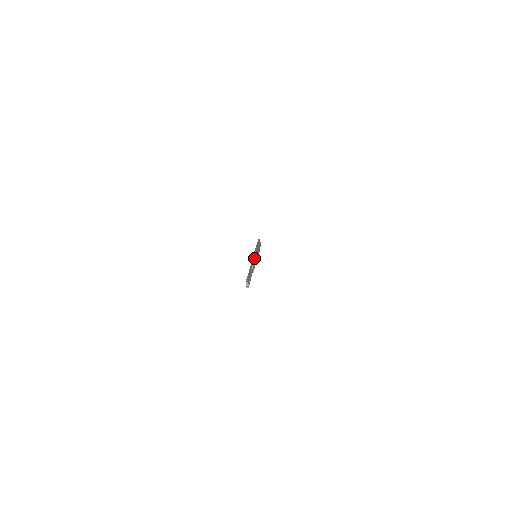
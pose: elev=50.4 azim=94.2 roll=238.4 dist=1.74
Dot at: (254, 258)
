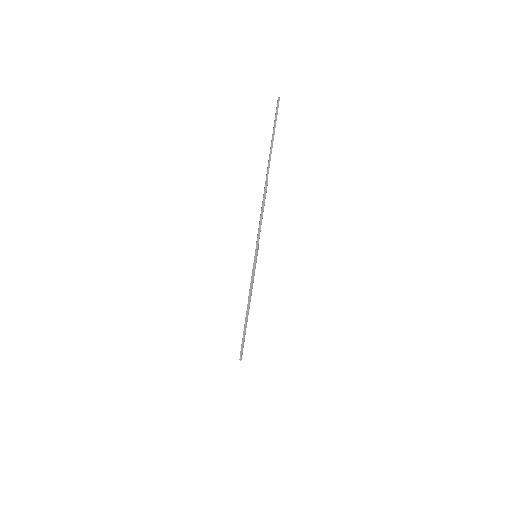
Dot at: occluded
